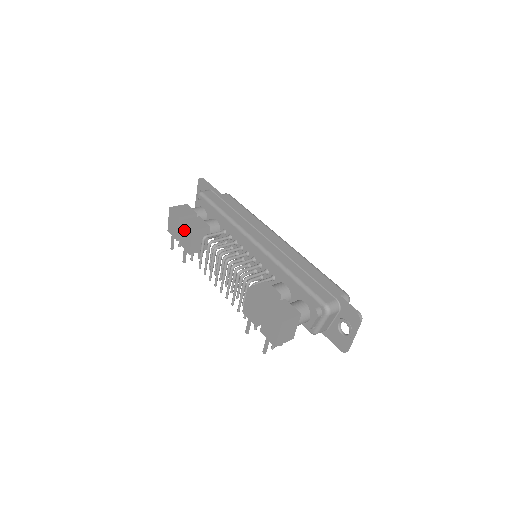
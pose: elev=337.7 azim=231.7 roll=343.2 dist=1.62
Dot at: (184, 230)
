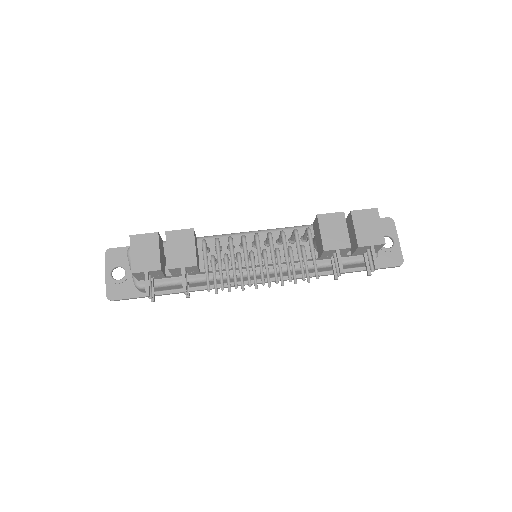
Dot at: (175, 240)
